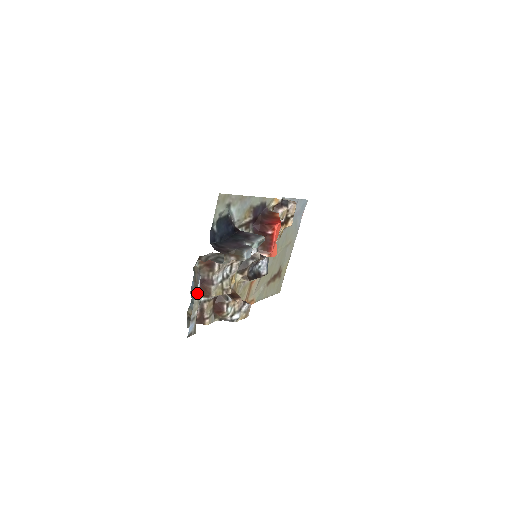
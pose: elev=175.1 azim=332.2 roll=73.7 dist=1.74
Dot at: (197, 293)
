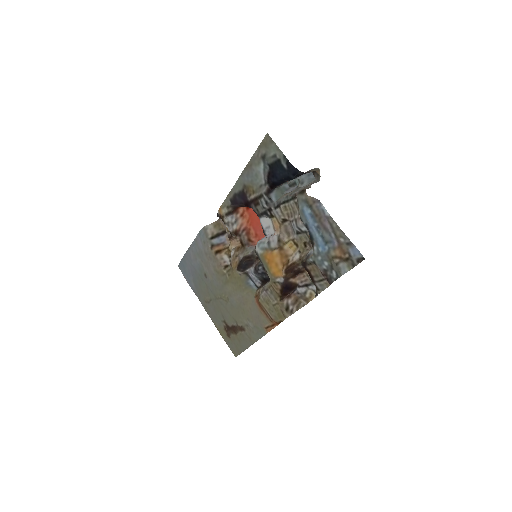
Dot at: (330, 219)
